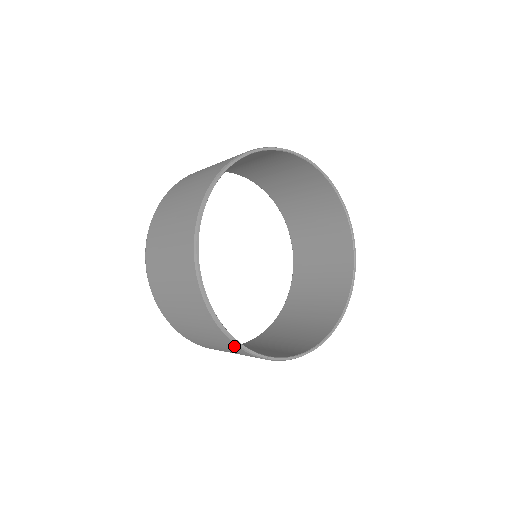
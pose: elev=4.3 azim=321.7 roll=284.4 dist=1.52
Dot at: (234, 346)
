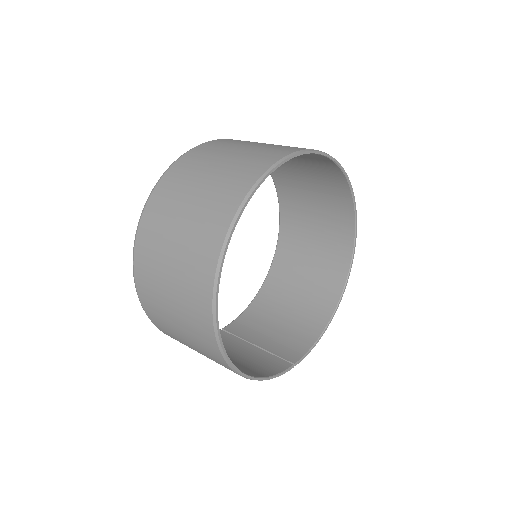
Dot at: occluded
